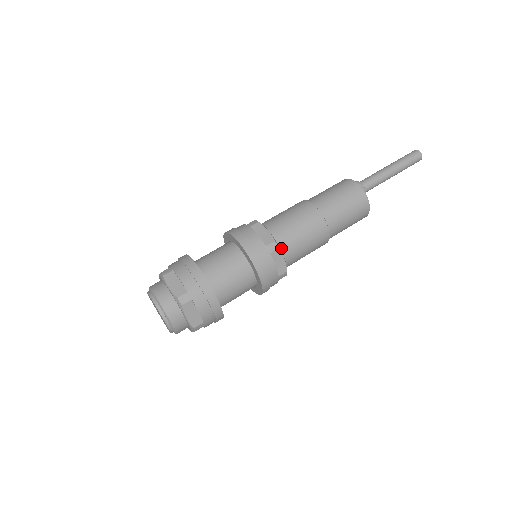
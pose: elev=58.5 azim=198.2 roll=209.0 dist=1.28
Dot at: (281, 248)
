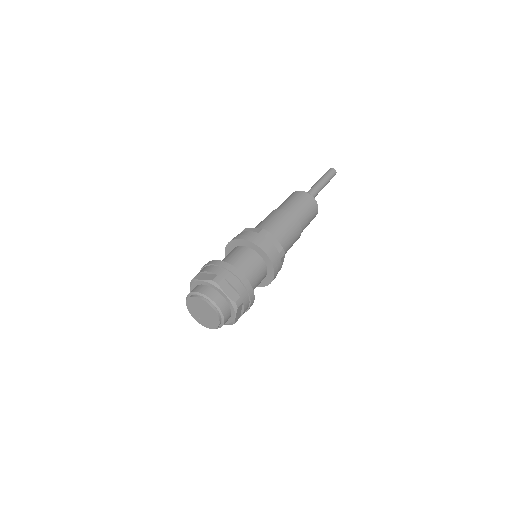
Dot at: occluded
